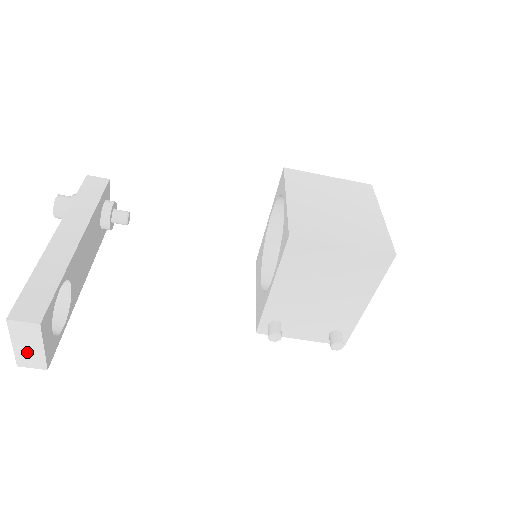
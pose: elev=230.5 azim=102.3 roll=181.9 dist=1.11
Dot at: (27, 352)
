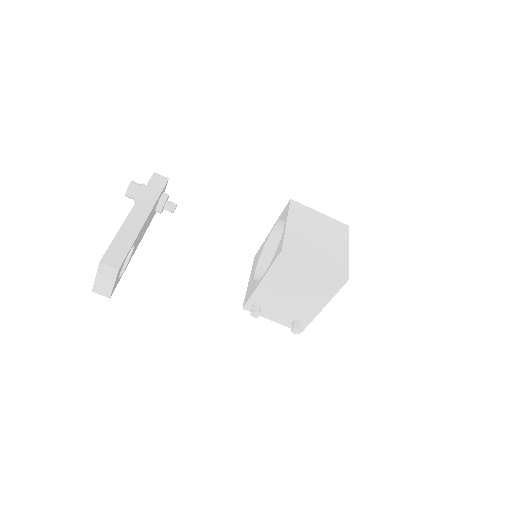
Dot at: (102, 284)
